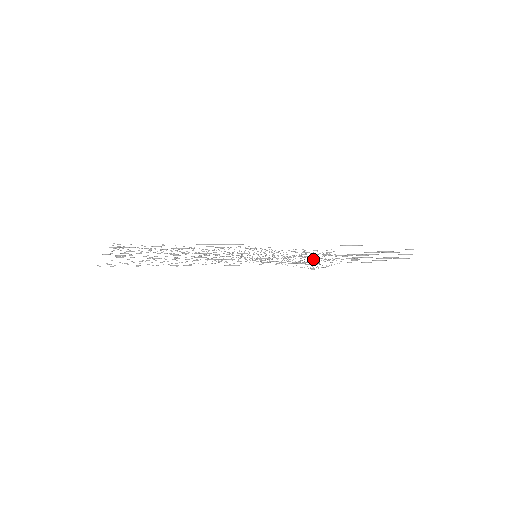
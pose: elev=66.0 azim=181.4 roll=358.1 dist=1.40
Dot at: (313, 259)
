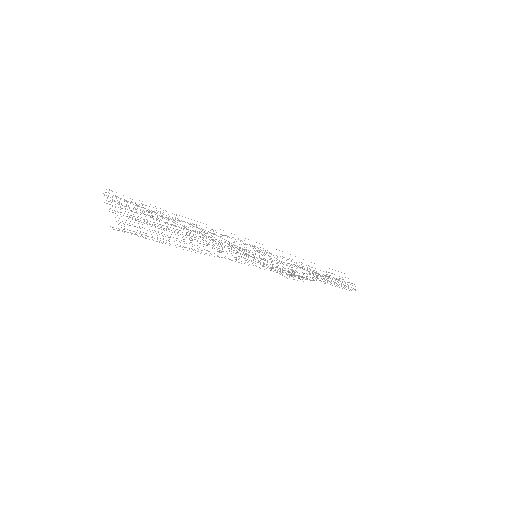
Dot at: (288, 268)
